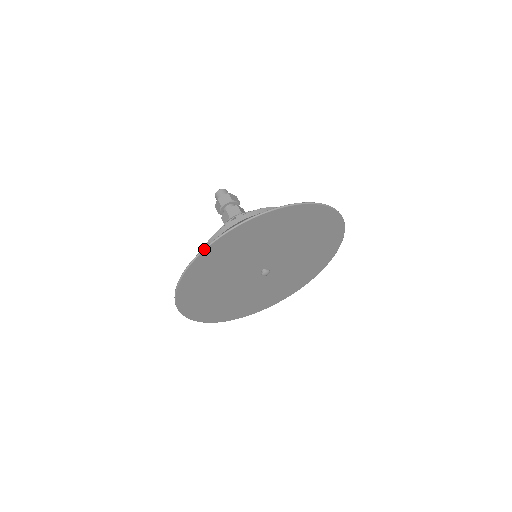
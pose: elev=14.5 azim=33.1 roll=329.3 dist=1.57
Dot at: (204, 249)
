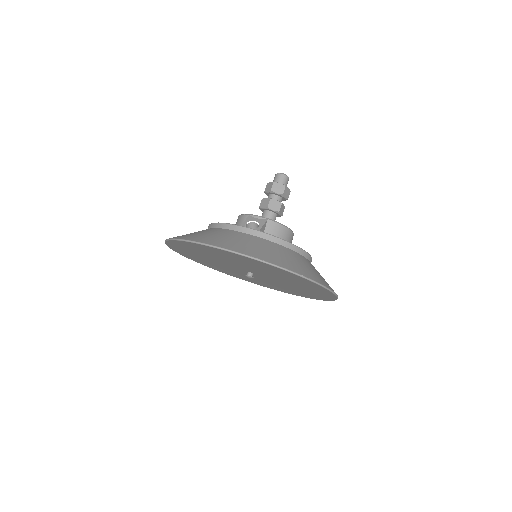
Dot at: (211, 246)
